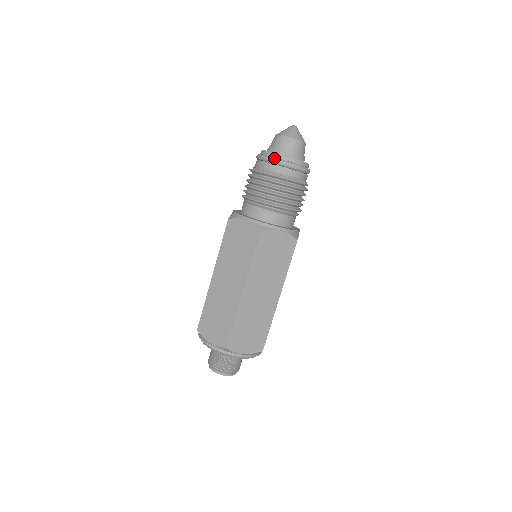
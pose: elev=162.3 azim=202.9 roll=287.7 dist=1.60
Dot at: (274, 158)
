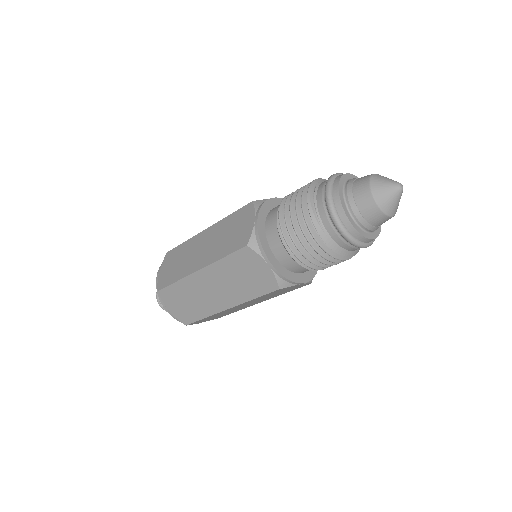
Dot at: (330, 196)
